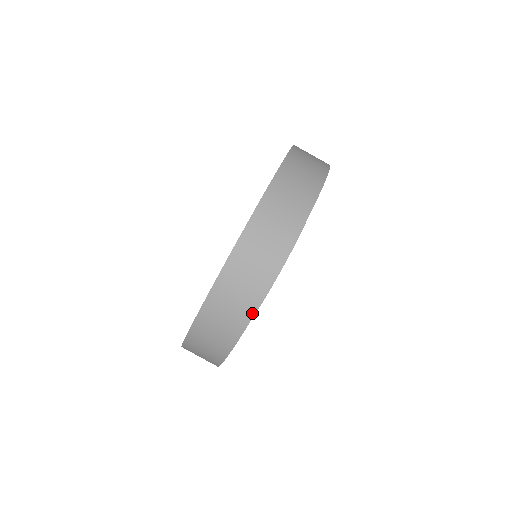
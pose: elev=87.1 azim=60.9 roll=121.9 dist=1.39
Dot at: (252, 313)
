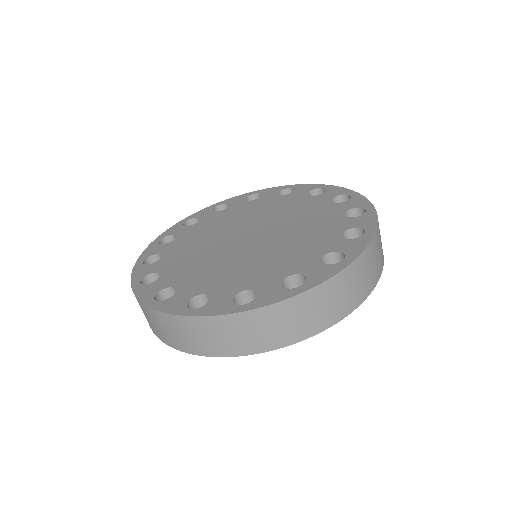
Dot at: (235, 354)
